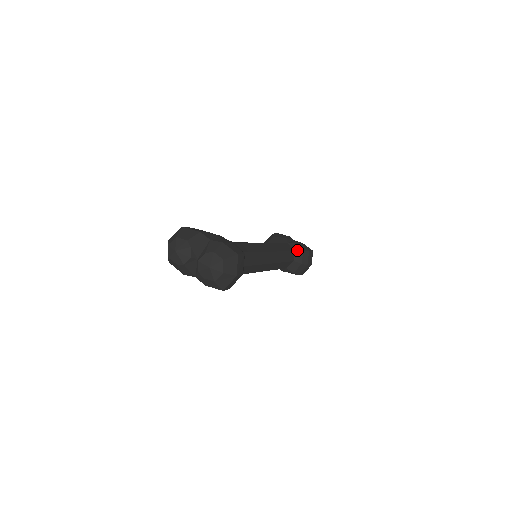
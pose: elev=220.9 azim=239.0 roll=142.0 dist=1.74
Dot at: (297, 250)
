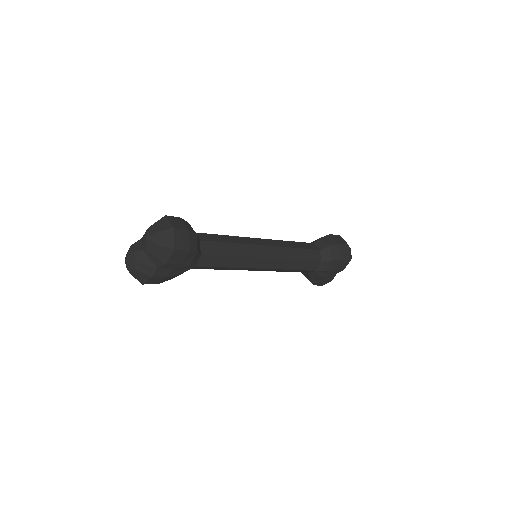
Dot at: (316, 241)
